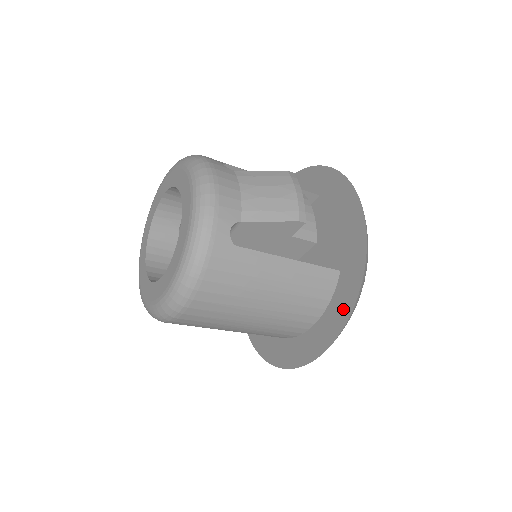
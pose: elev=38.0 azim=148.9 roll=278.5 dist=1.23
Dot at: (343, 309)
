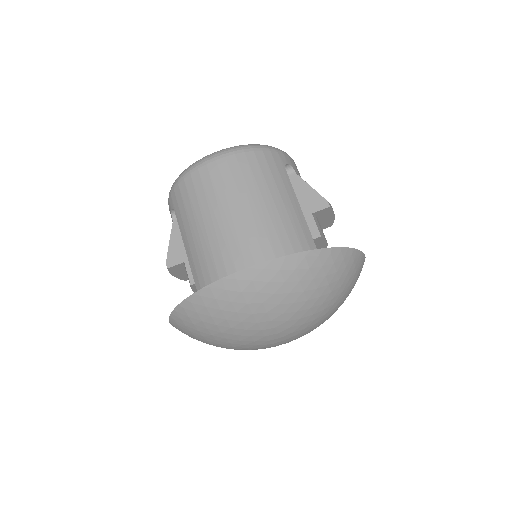
Dot at: occluded
